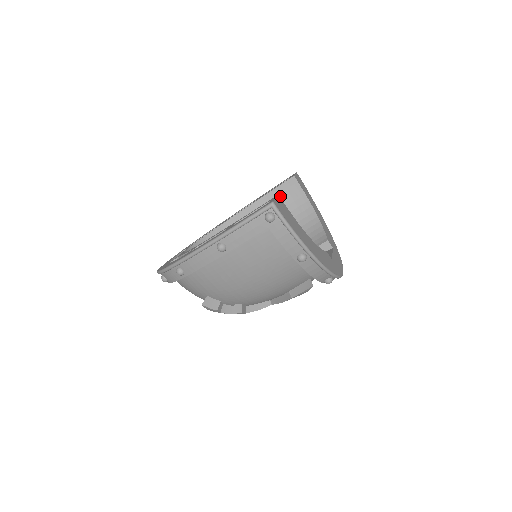
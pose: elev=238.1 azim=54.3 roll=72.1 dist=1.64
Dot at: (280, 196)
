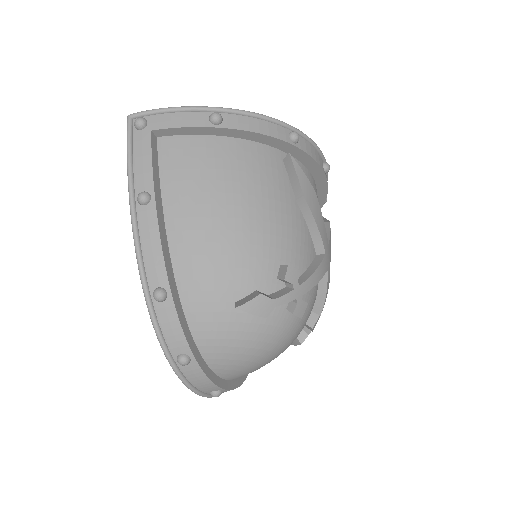
Dot at: occluded
